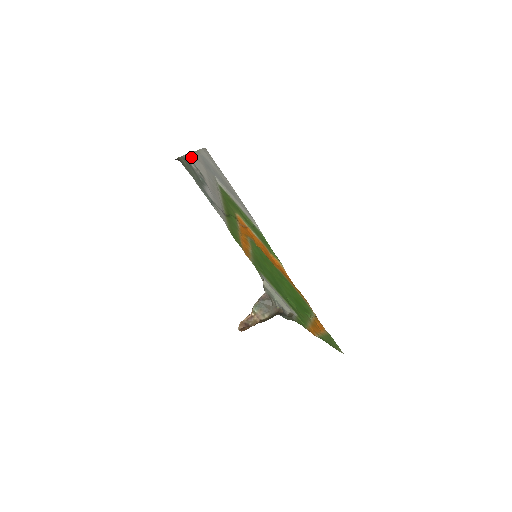
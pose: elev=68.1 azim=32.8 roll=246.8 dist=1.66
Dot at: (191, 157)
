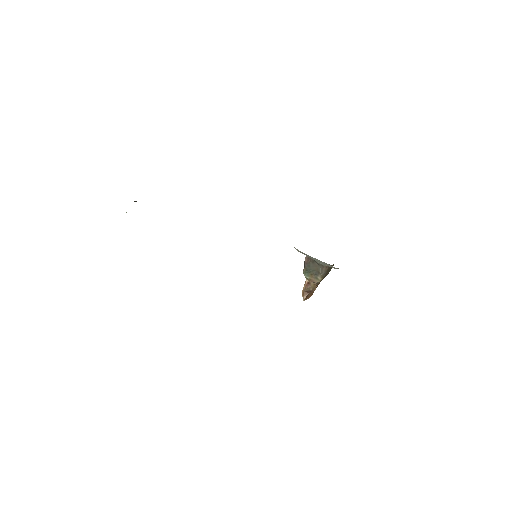
Dot at: occluded
